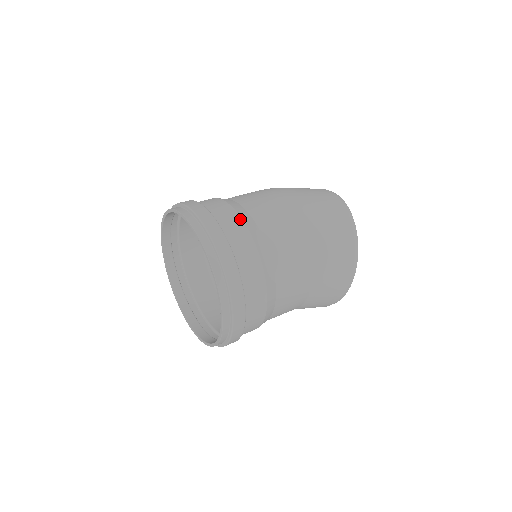
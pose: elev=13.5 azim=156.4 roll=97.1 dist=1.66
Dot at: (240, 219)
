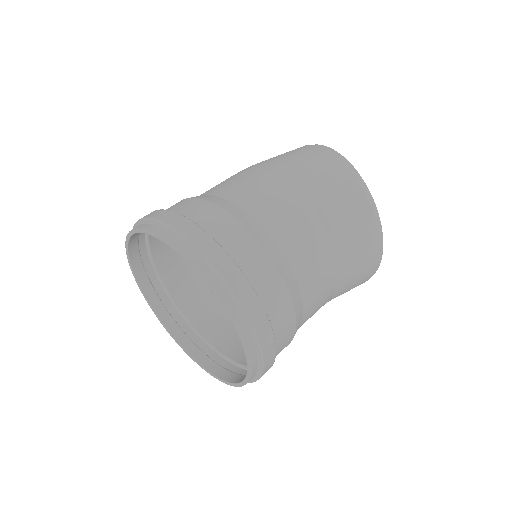
Dot at: (188, 199)
